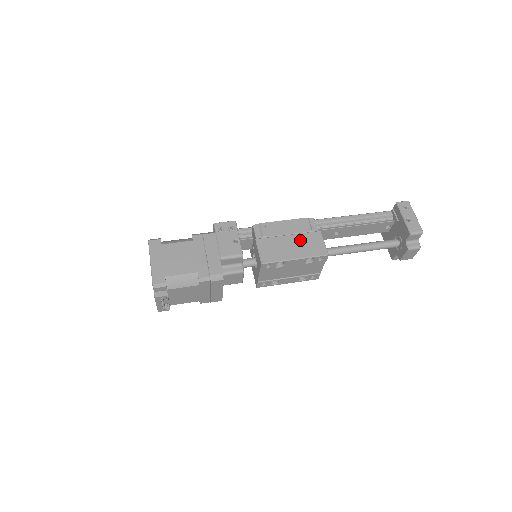
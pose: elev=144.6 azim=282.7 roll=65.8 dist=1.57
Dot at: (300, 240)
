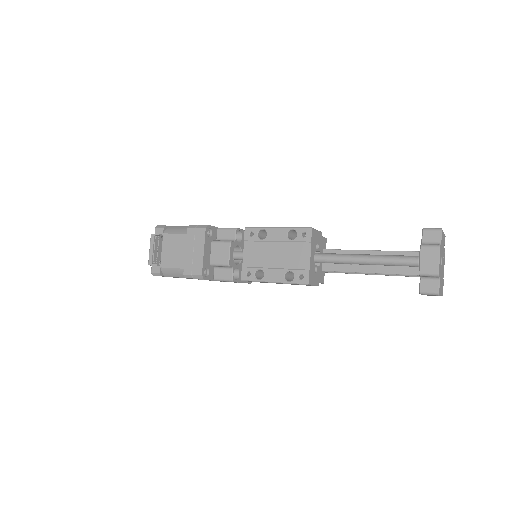
Dot at: occluded
